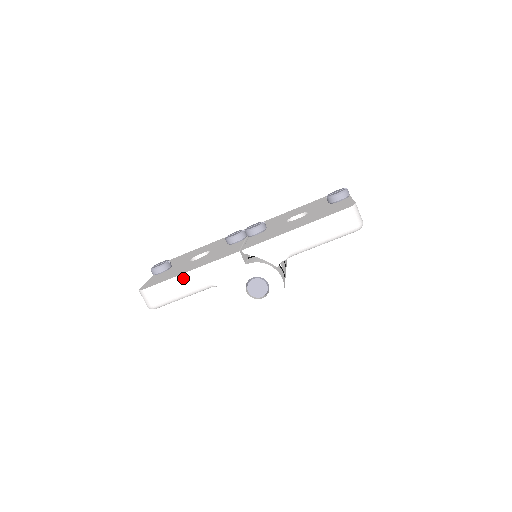
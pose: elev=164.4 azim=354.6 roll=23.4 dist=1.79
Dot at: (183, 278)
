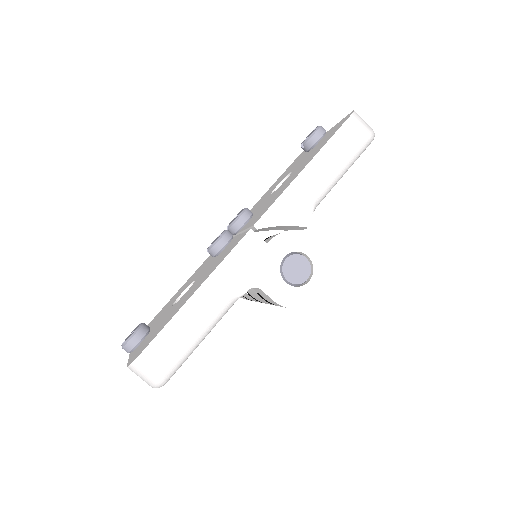
Dot at: (190, 308)
